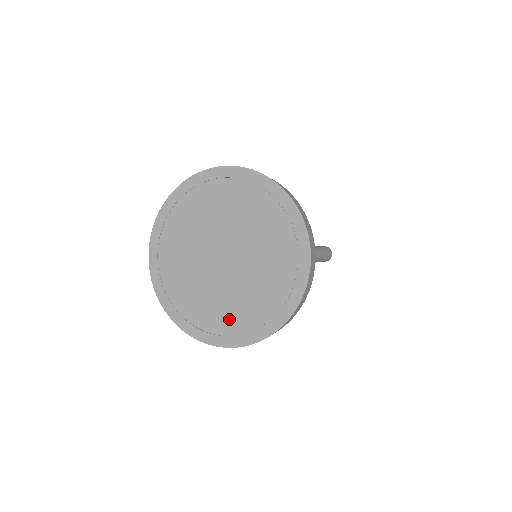
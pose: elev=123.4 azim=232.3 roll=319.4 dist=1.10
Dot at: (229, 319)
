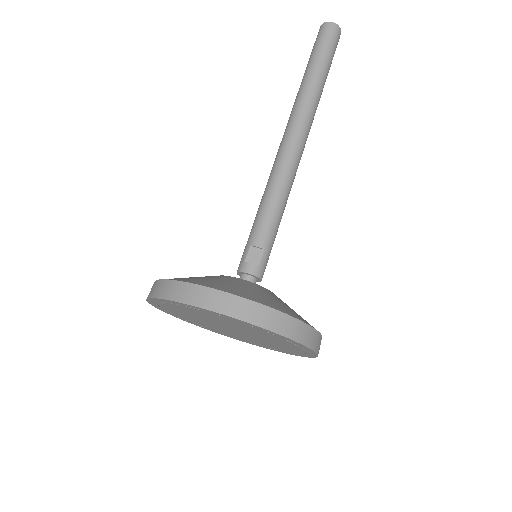
Dot at: (267, 346)
